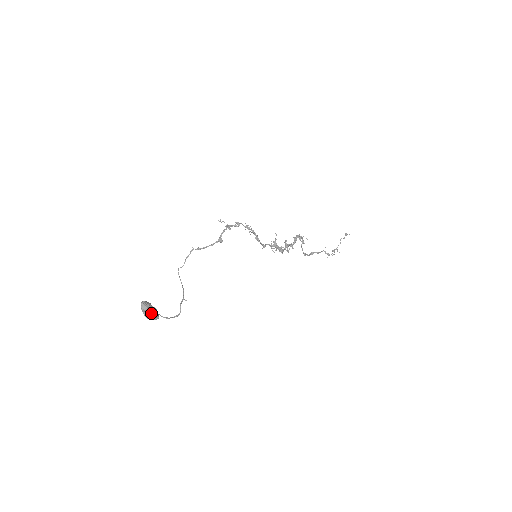
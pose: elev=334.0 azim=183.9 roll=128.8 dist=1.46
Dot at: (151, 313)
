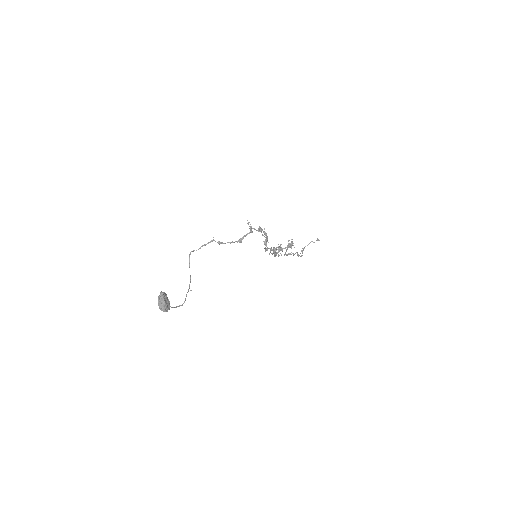
Dot at: (166, 306)
